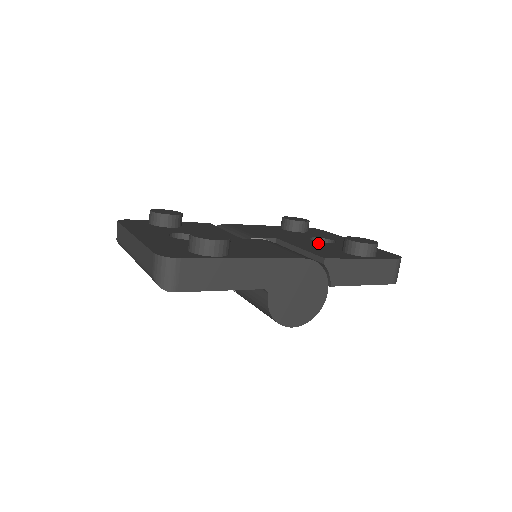
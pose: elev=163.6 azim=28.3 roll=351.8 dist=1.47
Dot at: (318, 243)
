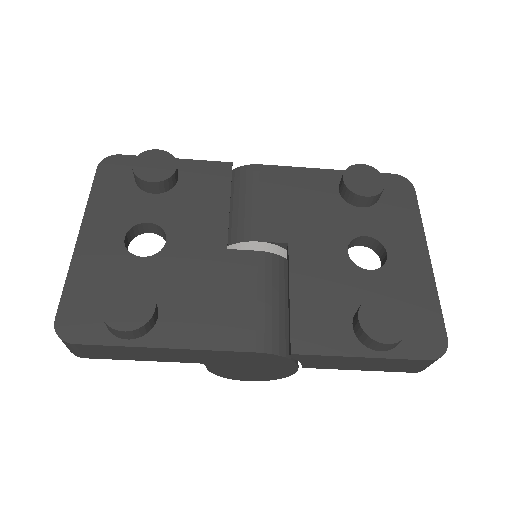
Dot at: (343, 271)
